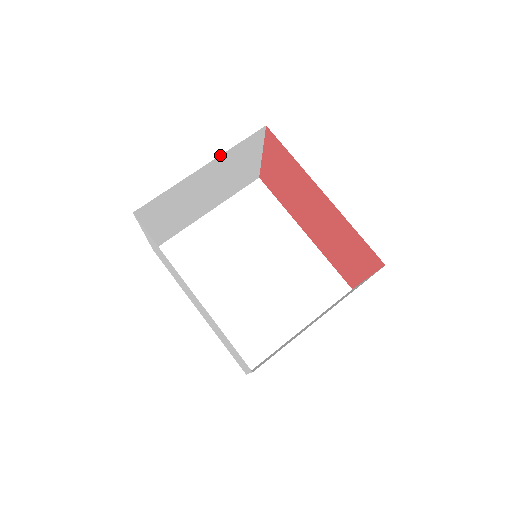
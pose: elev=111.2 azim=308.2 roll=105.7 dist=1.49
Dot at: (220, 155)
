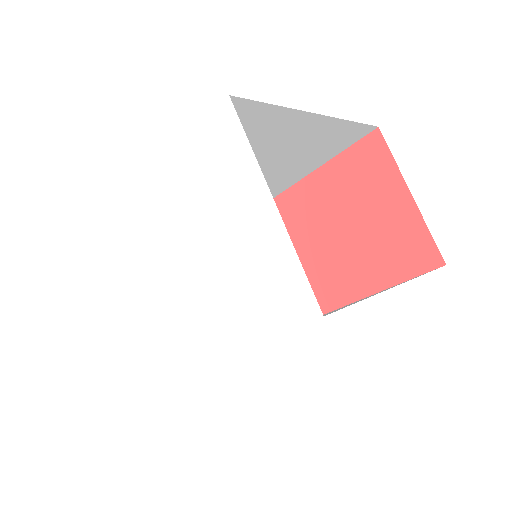
Dot at: occluded
